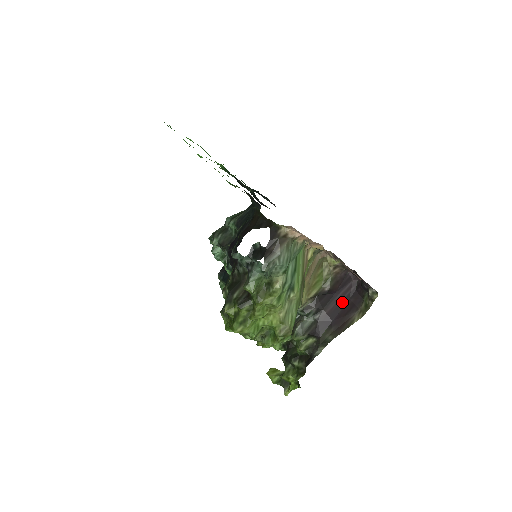
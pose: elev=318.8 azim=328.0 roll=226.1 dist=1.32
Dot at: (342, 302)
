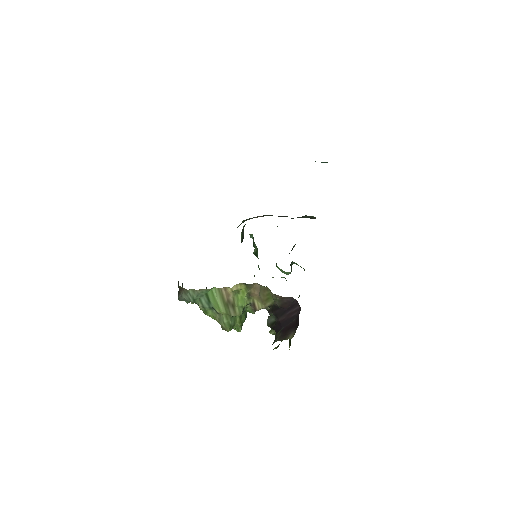
Dot at: (290, 318)
